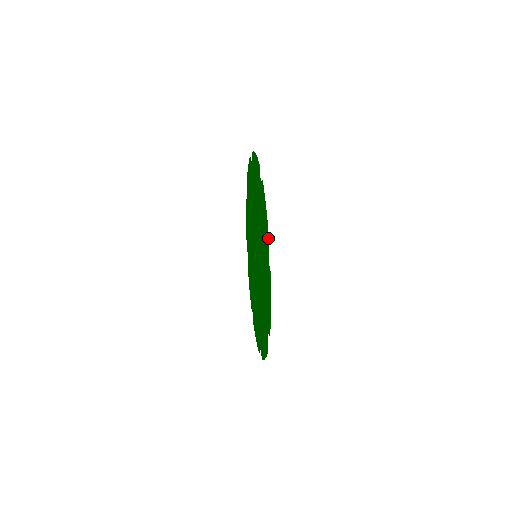
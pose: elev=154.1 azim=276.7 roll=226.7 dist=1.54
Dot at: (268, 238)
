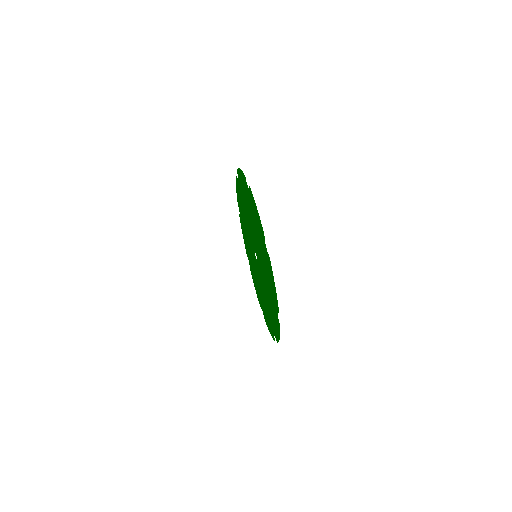
Dot at: (277, 342)
